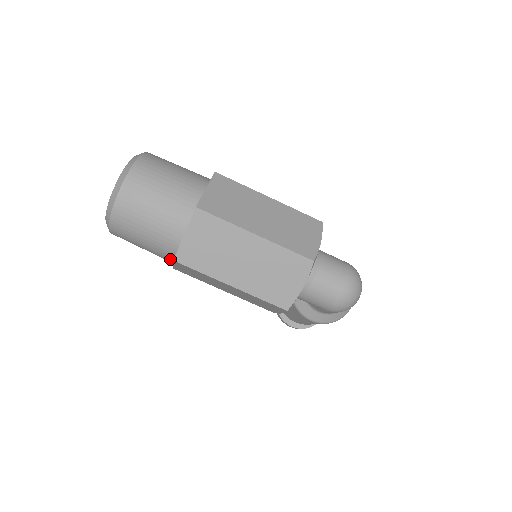
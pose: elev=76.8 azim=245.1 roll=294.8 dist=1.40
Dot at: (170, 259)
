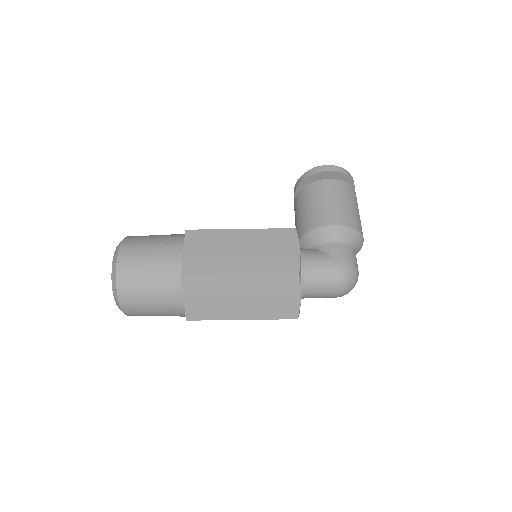
Dot at: occluded
